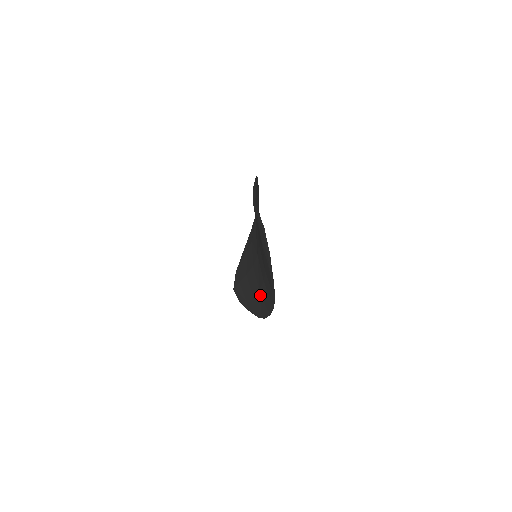
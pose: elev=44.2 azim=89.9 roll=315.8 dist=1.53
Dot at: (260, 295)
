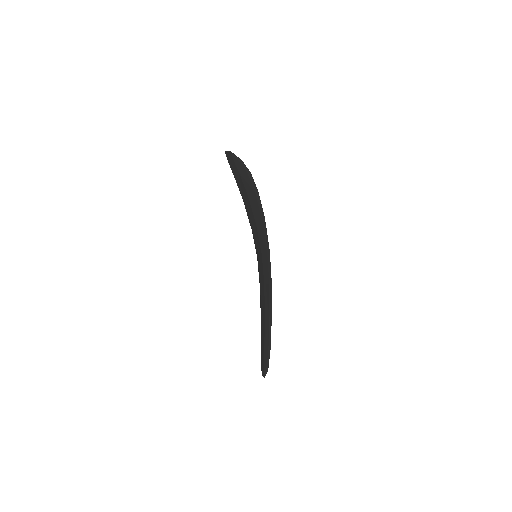
Dot at: occluded
